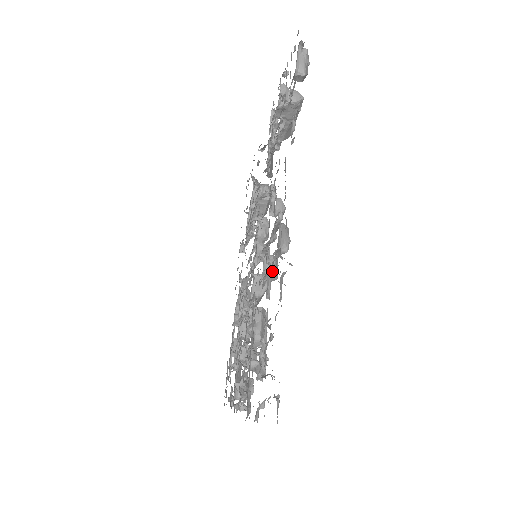
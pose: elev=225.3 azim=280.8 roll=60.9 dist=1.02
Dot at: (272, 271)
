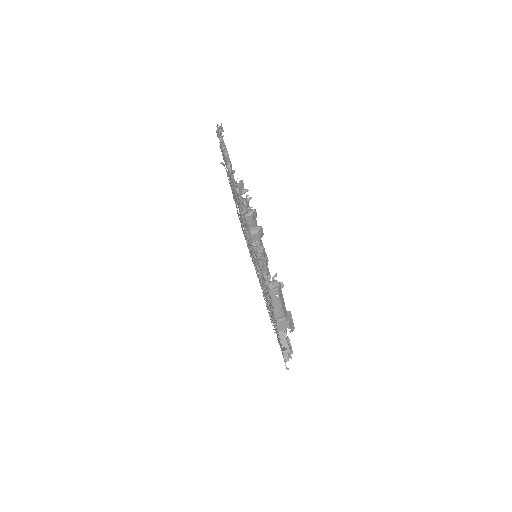
Dot at: occluded
